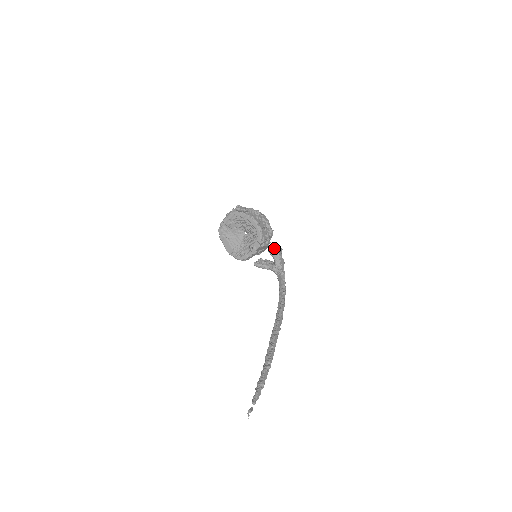
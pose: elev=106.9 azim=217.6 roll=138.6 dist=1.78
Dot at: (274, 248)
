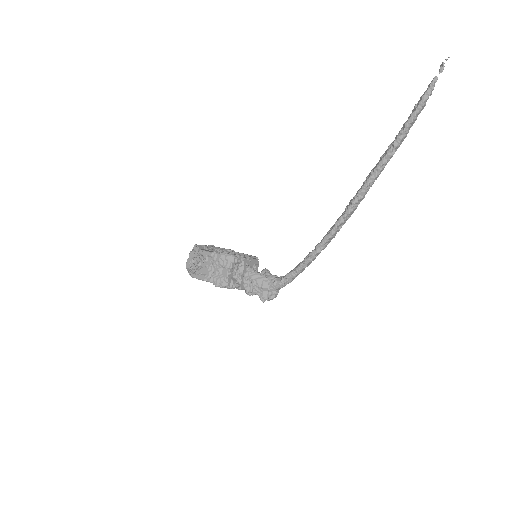
Dot at: occluded
